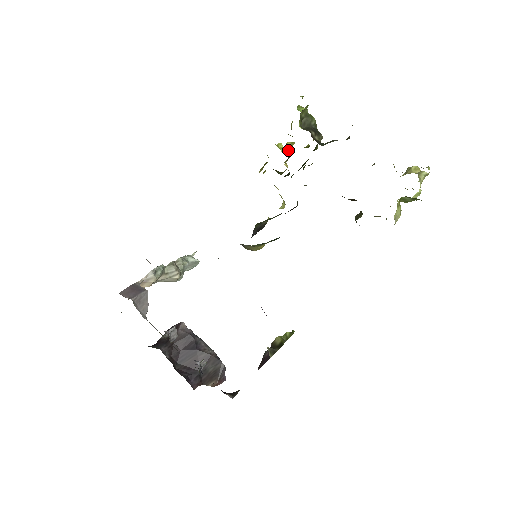
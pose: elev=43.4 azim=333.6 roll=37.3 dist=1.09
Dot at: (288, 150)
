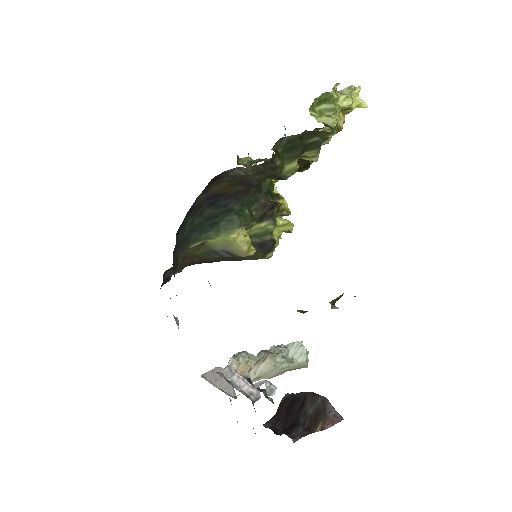
Dot at: occluded
